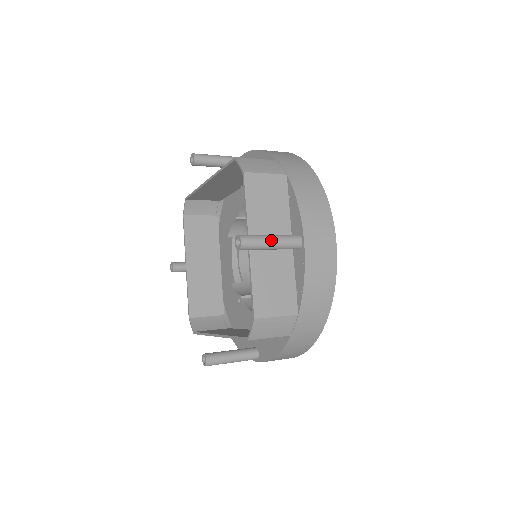
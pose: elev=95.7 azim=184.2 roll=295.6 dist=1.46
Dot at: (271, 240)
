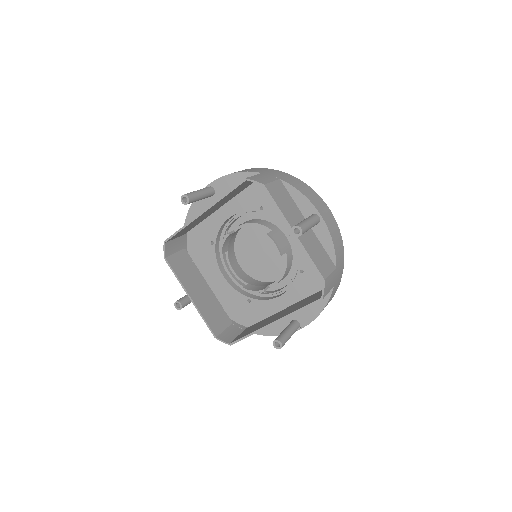
Dot at: (310, 222)
